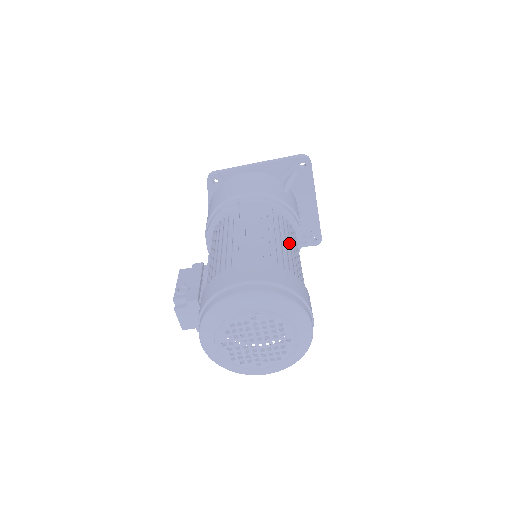
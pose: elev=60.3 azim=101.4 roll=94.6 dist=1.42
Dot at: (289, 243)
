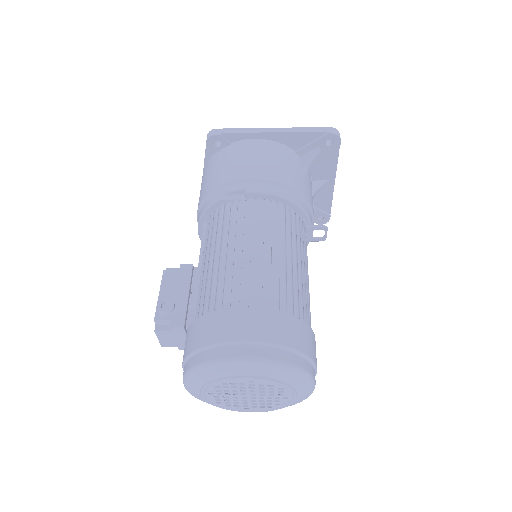
Dot at: (300, 259)
